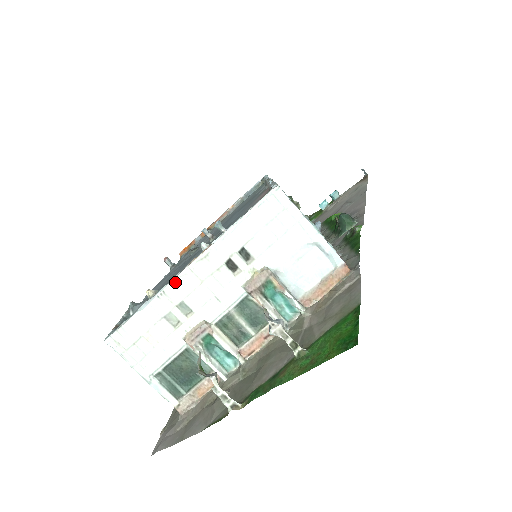
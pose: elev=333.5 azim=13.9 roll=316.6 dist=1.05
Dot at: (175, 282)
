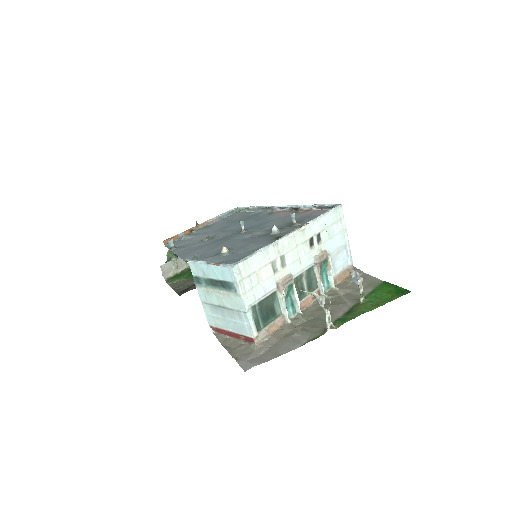
Dot at: (285, 239)
